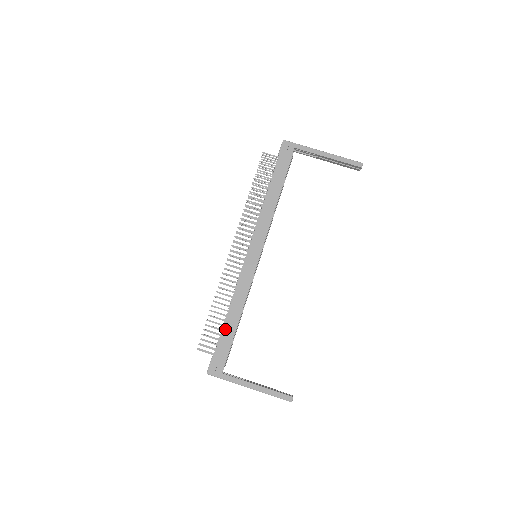
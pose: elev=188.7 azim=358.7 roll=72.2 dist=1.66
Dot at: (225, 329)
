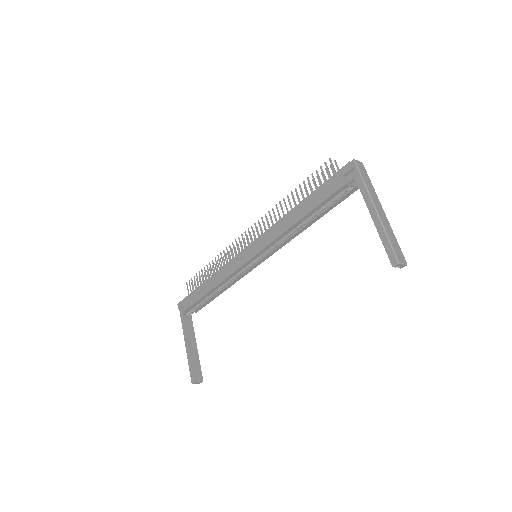
Dot at: (200, 288)
